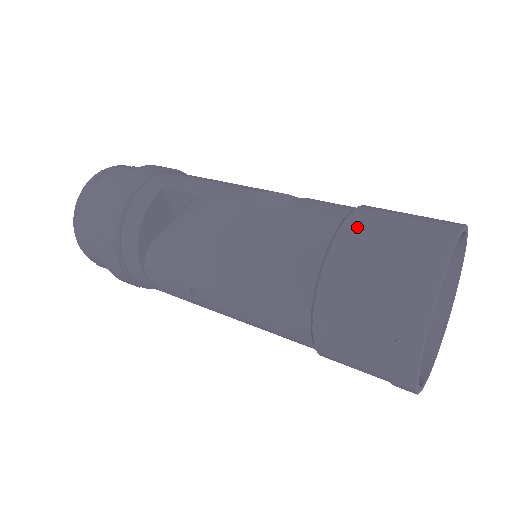
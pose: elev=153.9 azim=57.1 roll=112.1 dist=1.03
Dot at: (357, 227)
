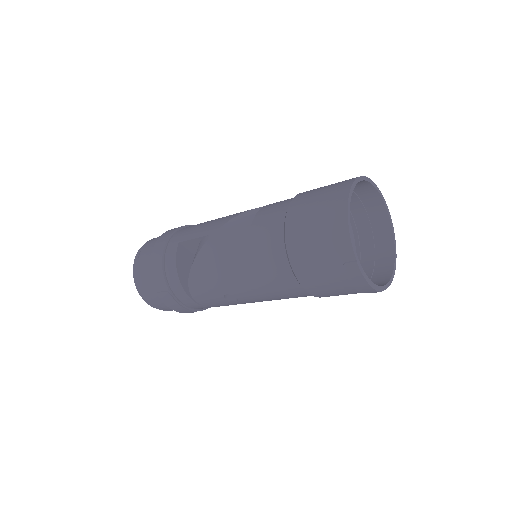
Dot at: (295, 211)
